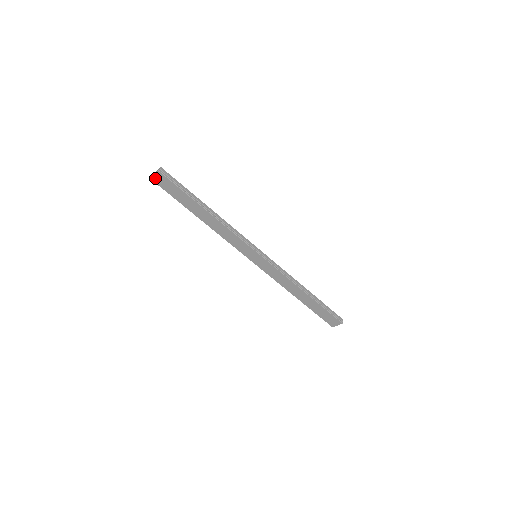
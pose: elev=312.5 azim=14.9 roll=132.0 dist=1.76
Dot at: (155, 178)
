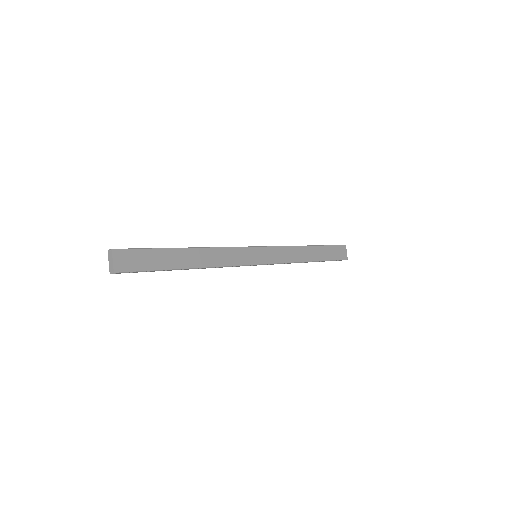
Dot at: (117, 265)
